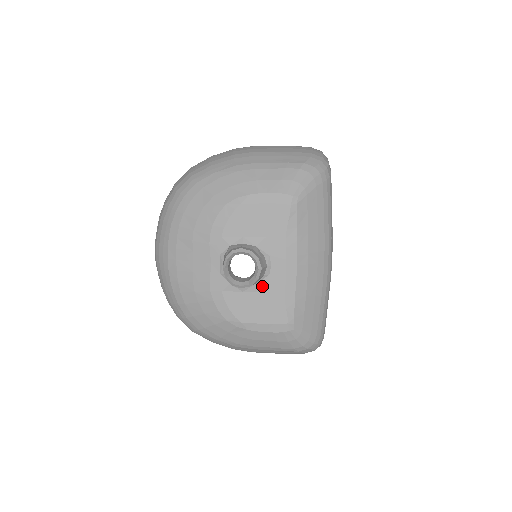
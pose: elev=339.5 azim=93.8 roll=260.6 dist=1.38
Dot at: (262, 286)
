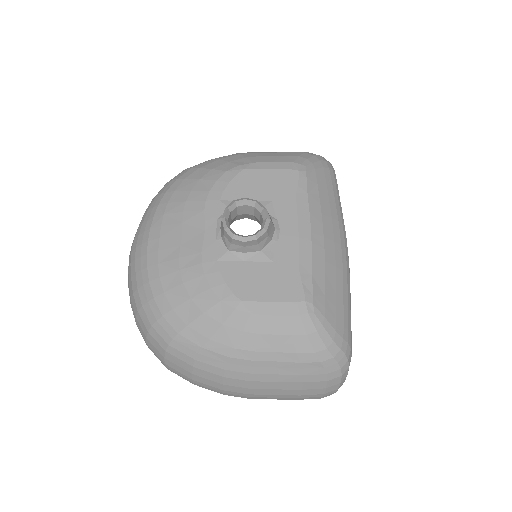
Dot at: (269, 254)
